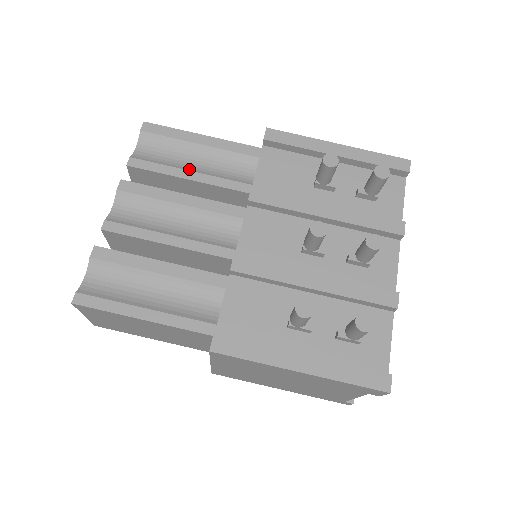
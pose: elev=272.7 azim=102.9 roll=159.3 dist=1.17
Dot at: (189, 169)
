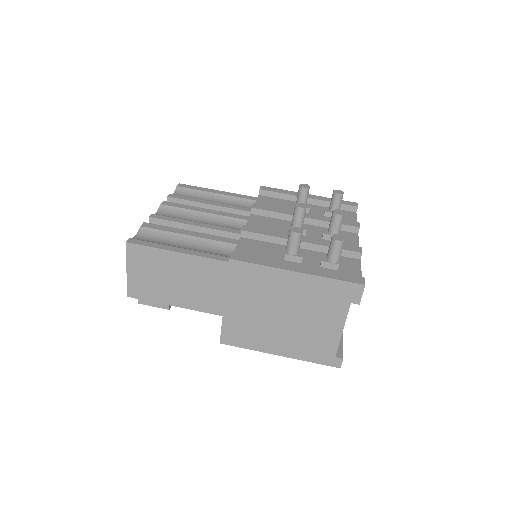
Dot at: (210, 201)
